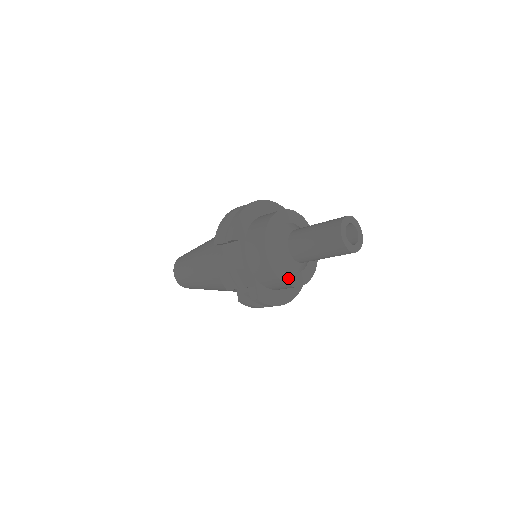
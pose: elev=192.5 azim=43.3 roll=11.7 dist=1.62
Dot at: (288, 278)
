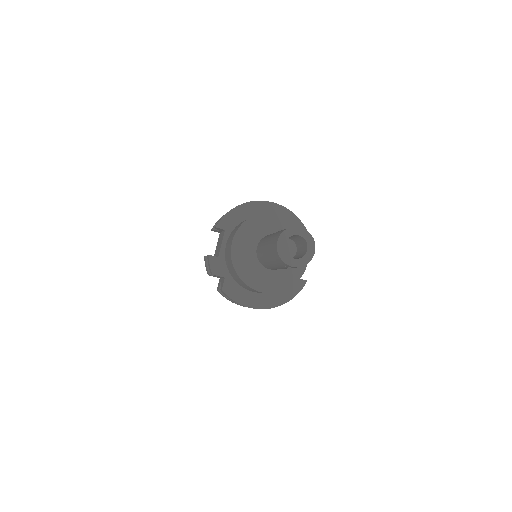
Dot at: (250, 279)
